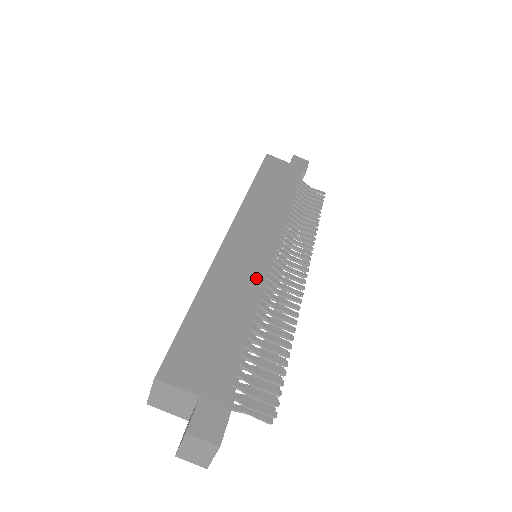
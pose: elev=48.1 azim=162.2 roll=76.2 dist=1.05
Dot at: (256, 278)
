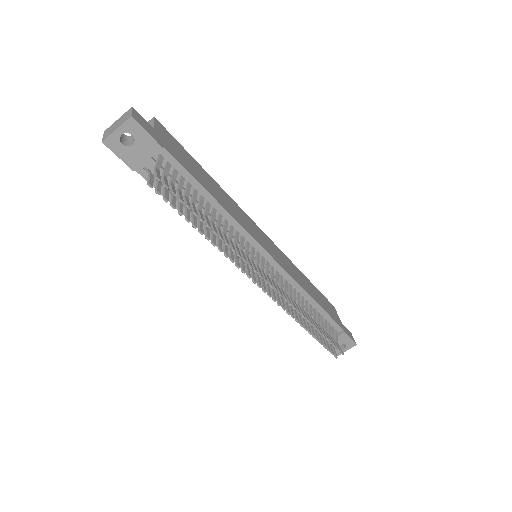
Dot at: (243, 223)
